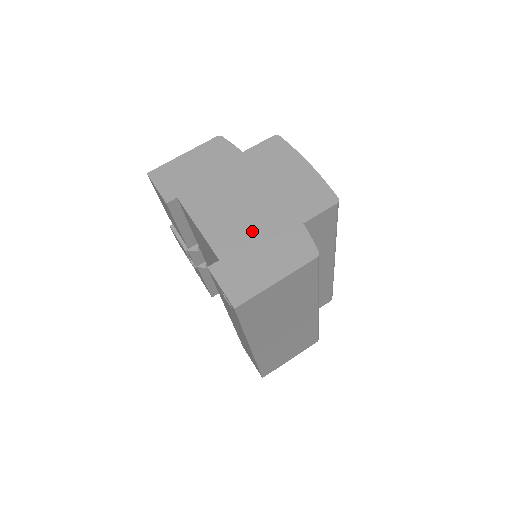
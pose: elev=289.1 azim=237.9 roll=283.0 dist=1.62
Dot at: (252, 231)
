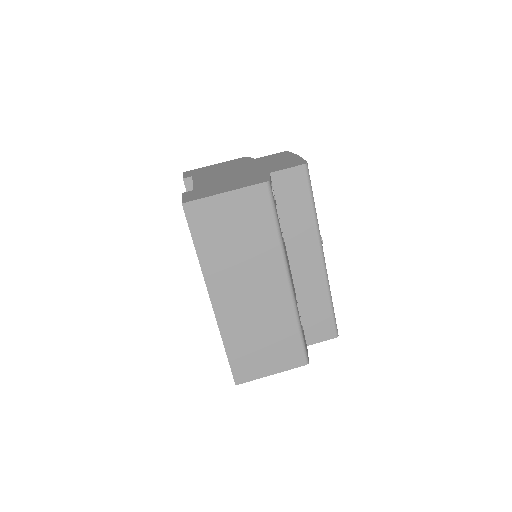
Dot at: (229, 179)
